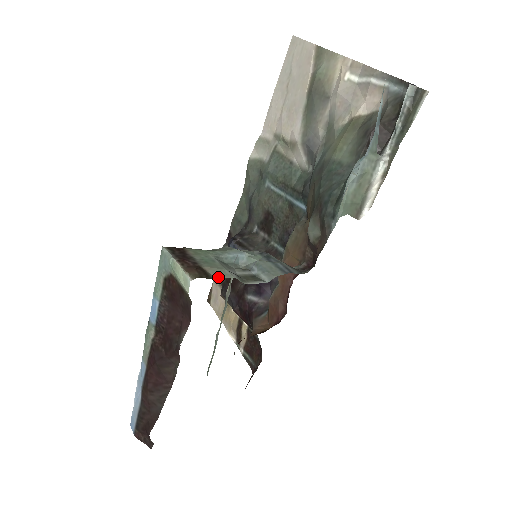
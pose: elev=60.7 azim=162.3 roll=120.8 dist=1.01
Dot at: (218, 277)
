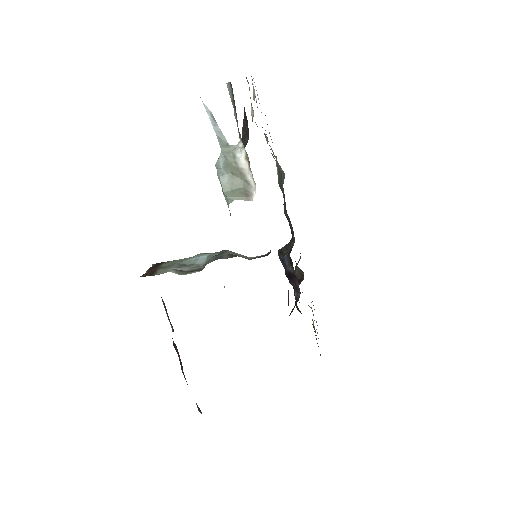
Dot at: (158, 274)
